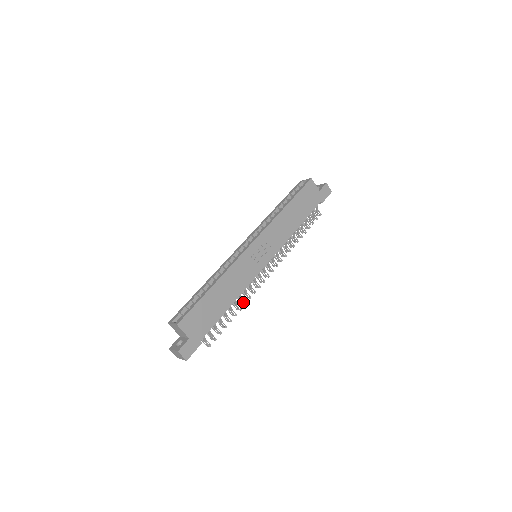
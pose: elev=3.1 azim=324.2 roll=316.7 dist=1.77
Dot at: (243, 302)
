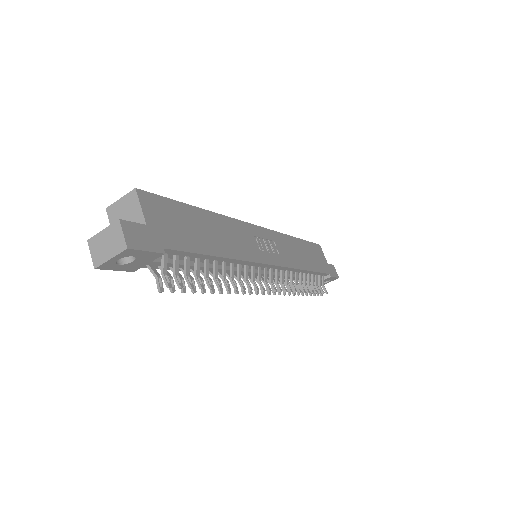
Dot at: (233, 283)
